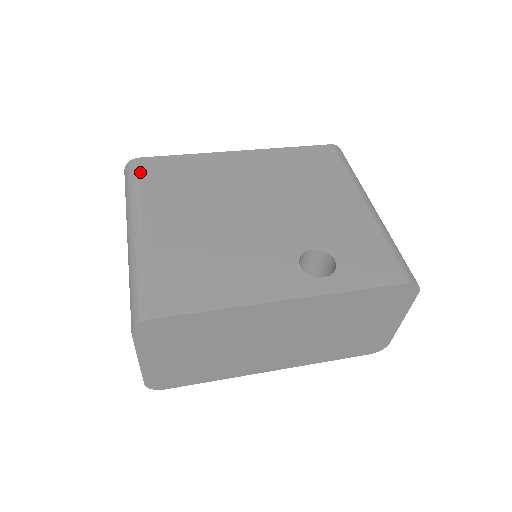
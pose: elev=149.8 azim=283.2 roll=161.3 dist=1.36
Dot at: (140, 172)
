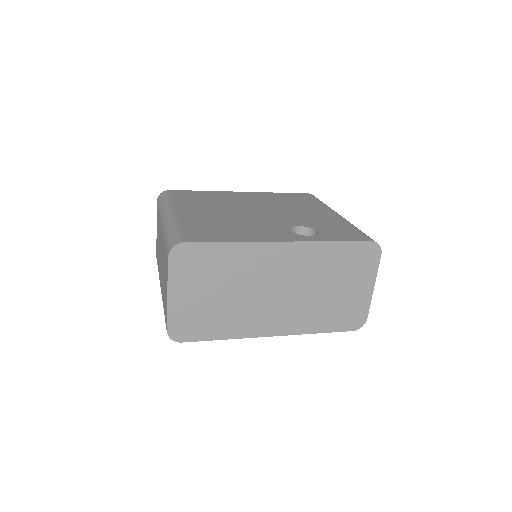
Dot at: (171, 194)
